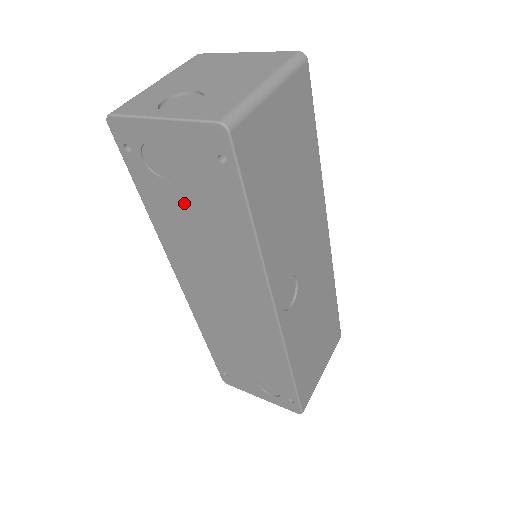
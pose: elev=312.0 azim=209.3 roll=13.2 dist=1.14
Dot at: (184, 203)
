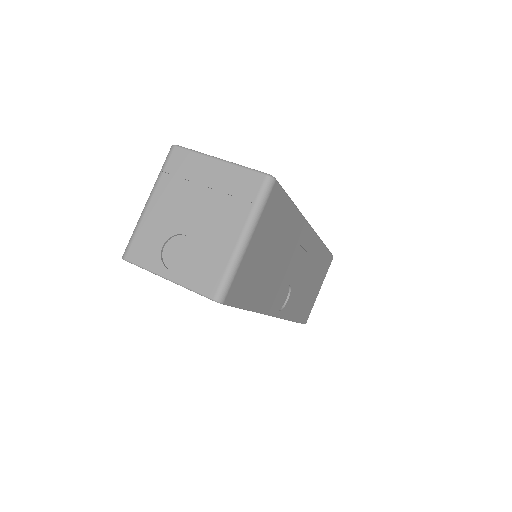
Dot at: occluded
